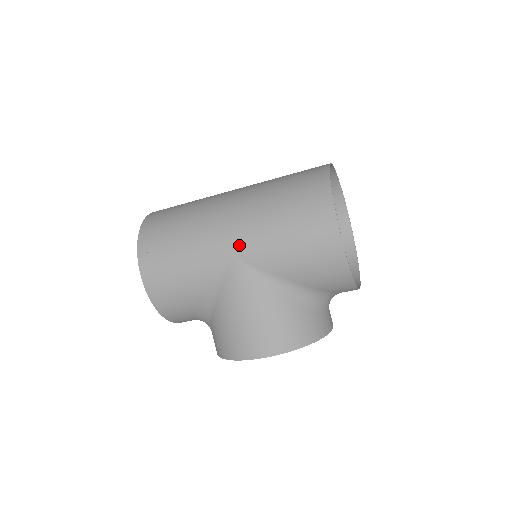
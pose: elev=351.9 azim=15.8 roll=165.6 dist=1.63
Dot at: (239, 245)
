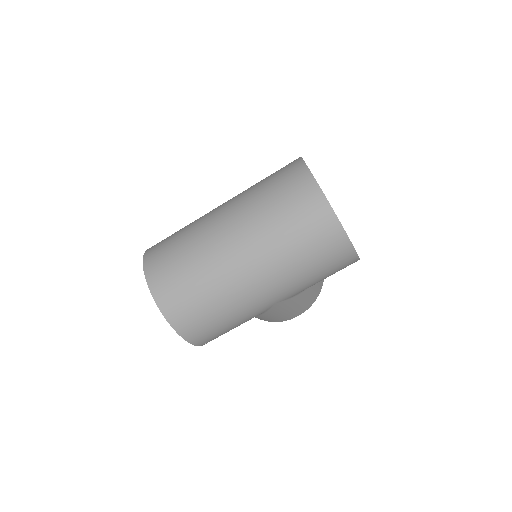
Dot at: (279, 298)
